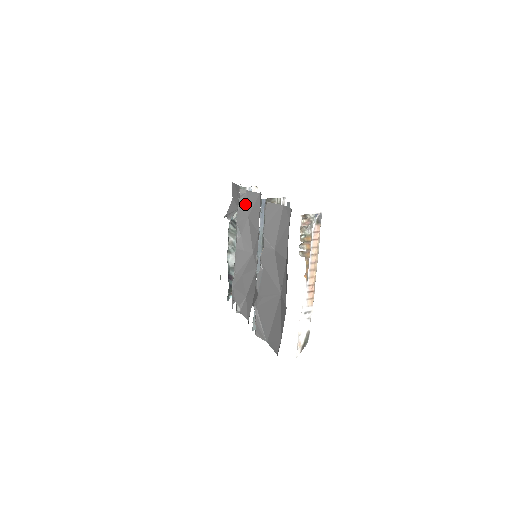
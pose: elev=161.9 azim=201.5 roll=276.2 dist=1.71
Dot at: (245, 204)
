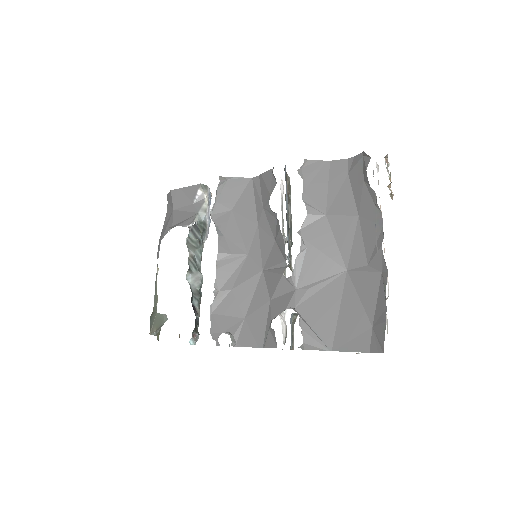
Dot at: (226, 195)
